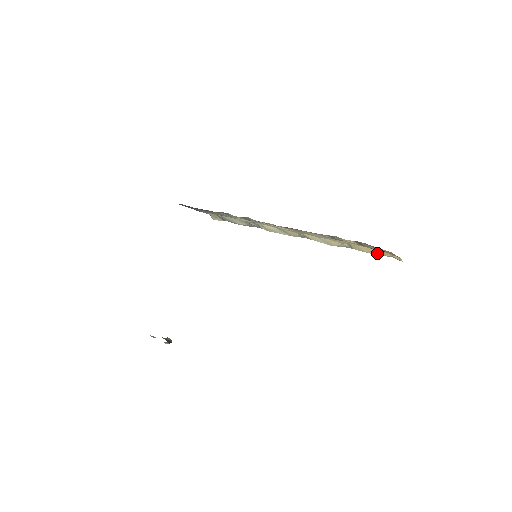
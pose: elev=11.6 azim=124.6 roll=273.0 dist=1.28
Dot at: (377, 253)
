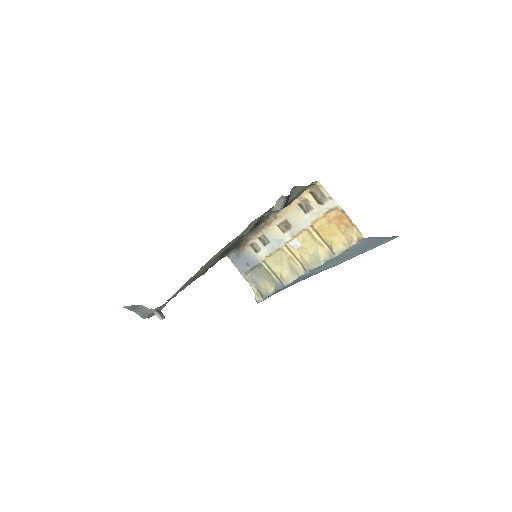
Dot at: (347, 242)
